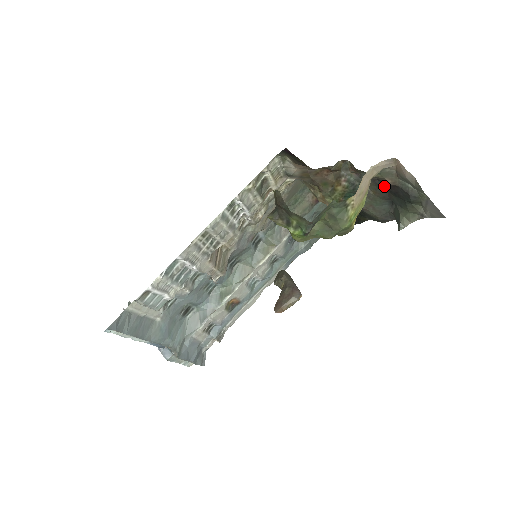
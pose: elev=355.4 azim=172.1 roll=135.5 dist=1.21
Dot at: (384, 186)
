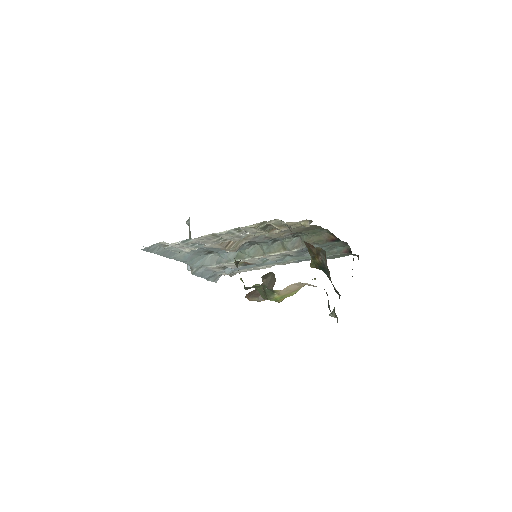
Dot at: occluded
